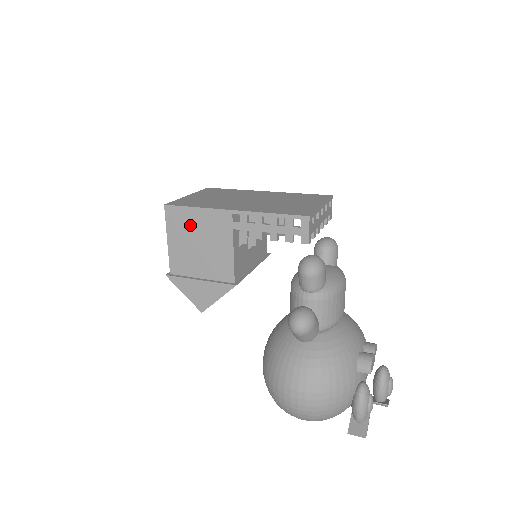
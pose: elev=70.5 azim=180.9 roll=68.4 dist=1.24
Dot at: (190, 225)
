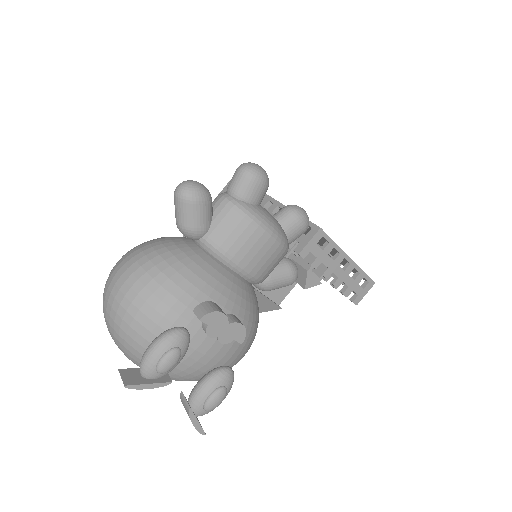
Dot at: occluded
